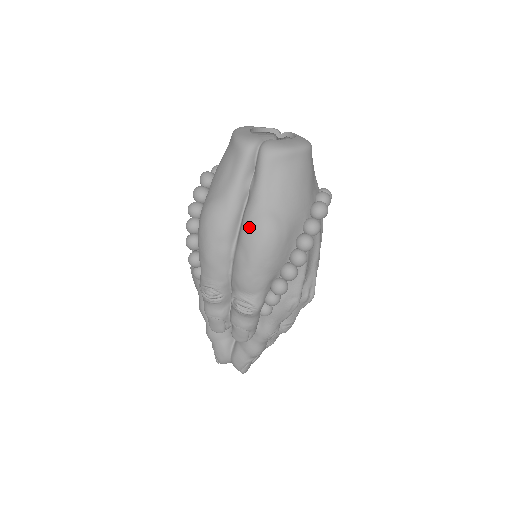
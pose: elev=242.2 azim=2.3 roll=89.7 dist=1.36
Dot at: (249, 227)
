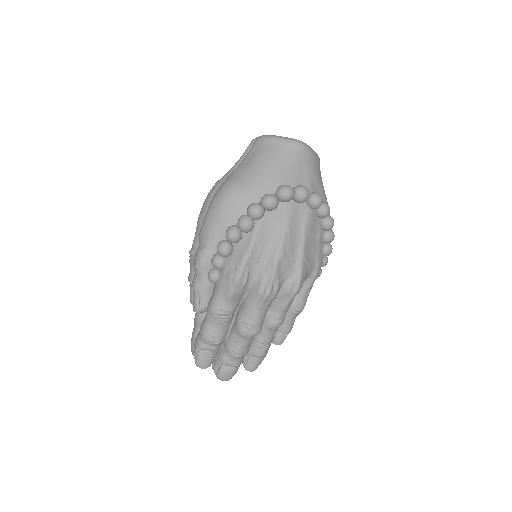
Dot at: occluded
